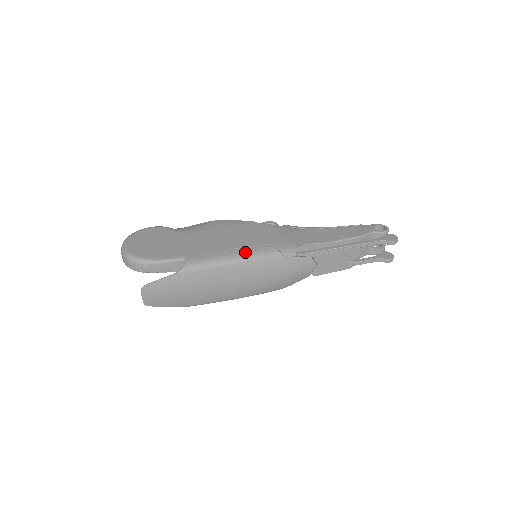
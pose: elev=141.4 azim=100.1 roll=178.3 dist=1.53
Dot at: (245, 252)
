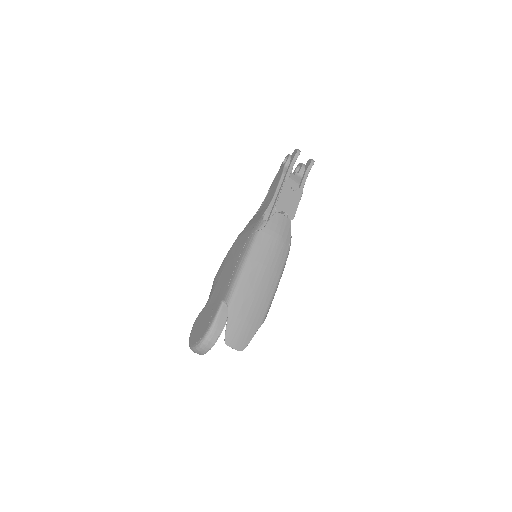
Dot at: (243, 255)
